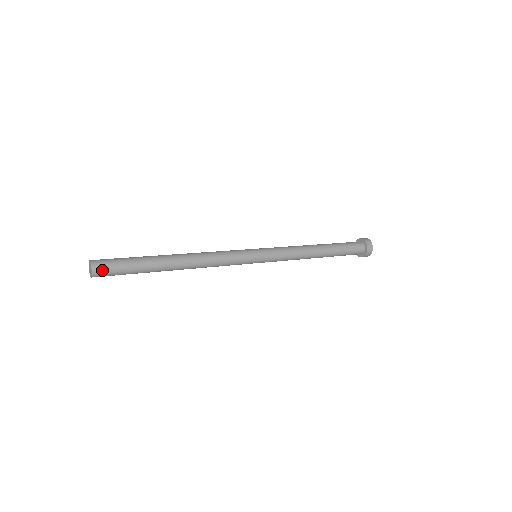
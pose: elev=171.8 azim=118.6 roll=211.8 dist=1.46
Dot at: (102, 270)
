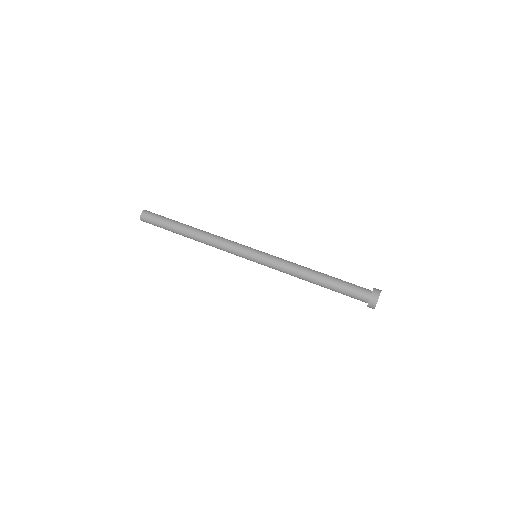
Dot at: occluded
